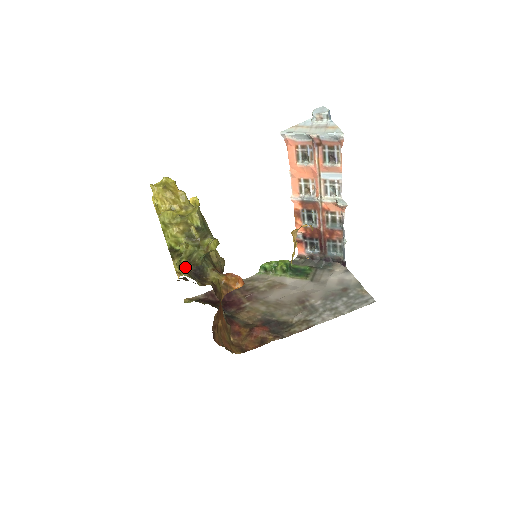
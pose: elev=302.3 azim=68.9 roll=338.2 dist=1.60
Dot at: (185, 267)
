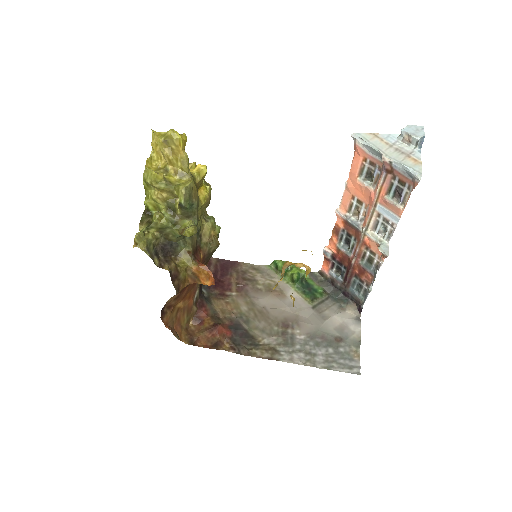
Dot at: (150, 238)
